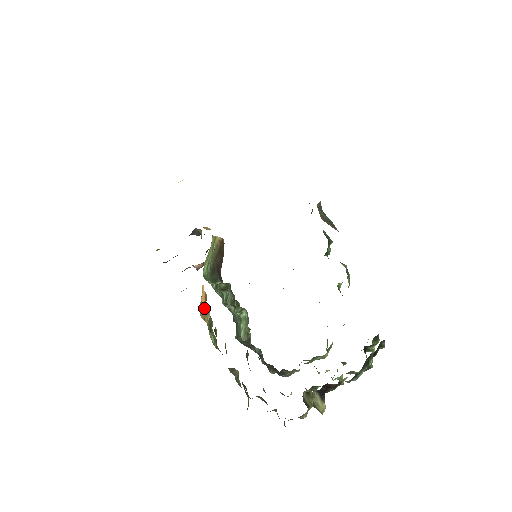
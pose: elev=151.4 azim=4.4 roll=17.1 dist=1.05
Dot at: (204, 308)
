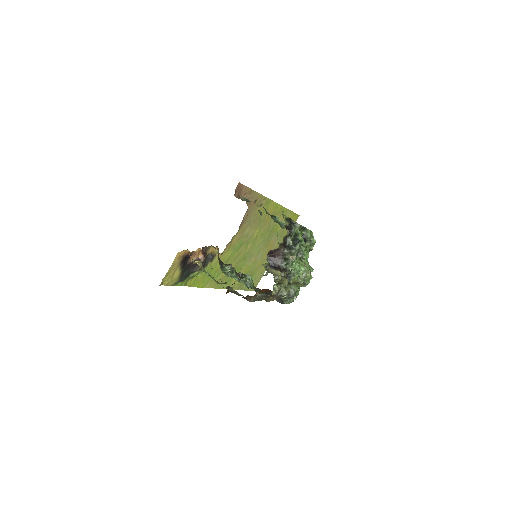
Dot at: (198, 263)
